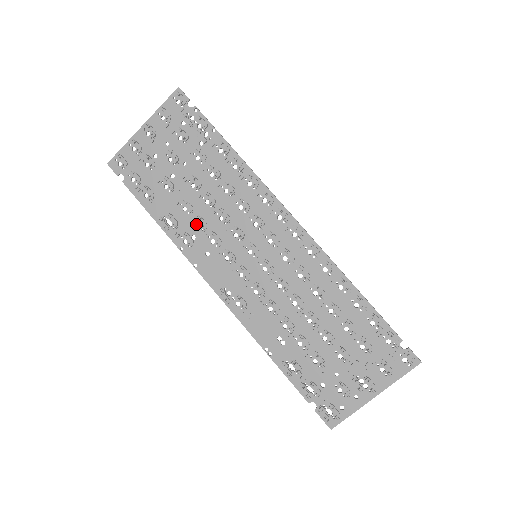
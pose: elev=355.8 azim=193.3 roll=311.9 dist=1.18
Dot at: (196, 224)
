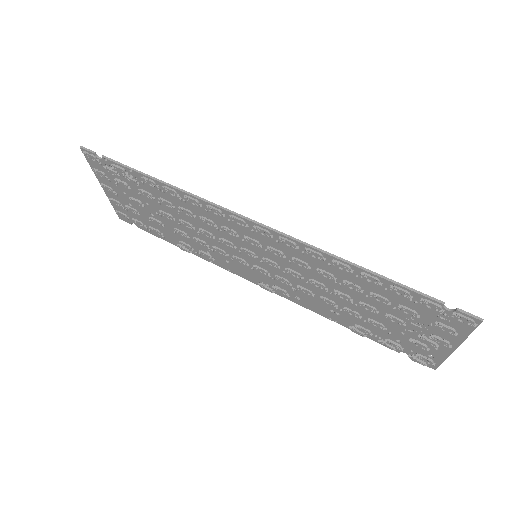
Dot at: (199, 243)
